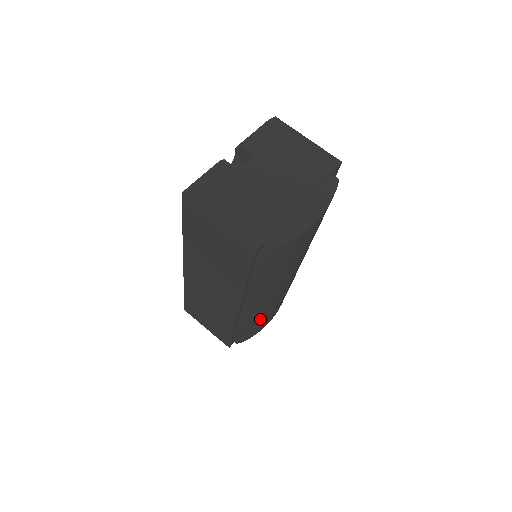
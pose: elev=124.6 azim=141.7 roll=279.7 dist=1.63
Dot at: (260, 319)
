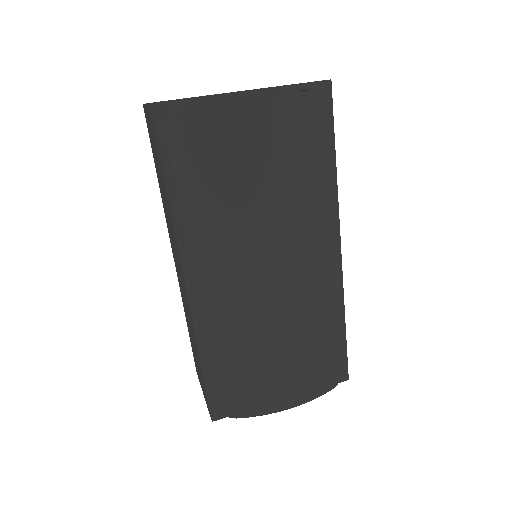
Dot at: (243, 354)
